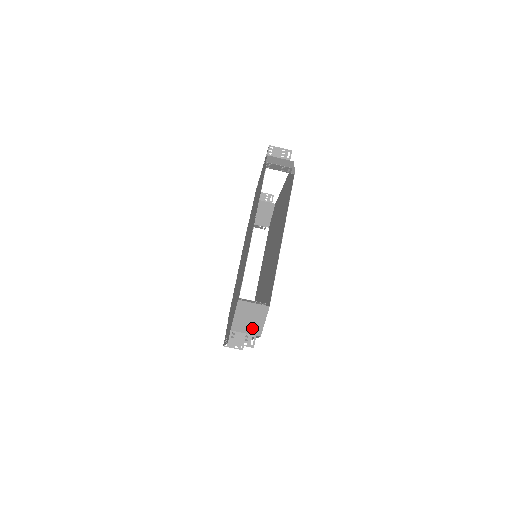
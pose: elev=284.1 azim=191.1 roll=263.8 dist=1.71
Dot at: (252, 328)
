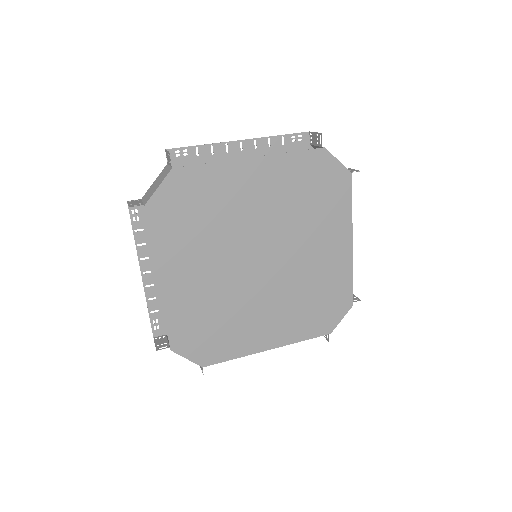
Dot at: (149, 196)
